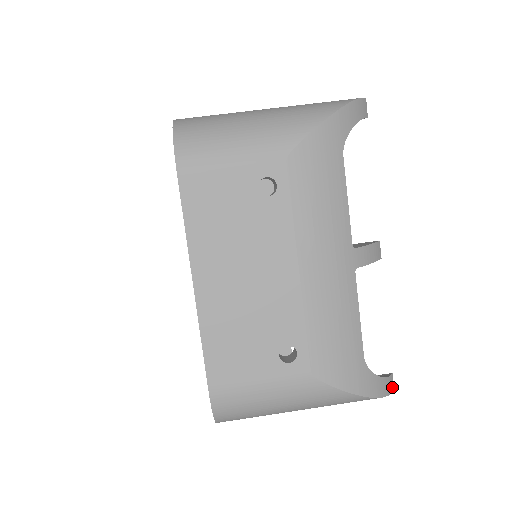
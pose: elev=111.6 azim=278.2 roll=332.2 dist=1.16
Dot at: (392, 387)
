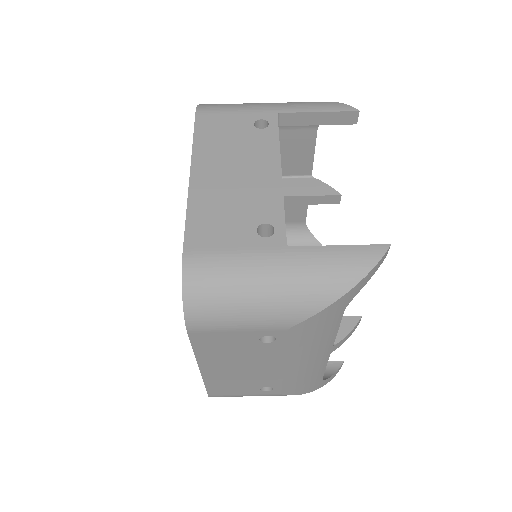
Dot at: occluded
